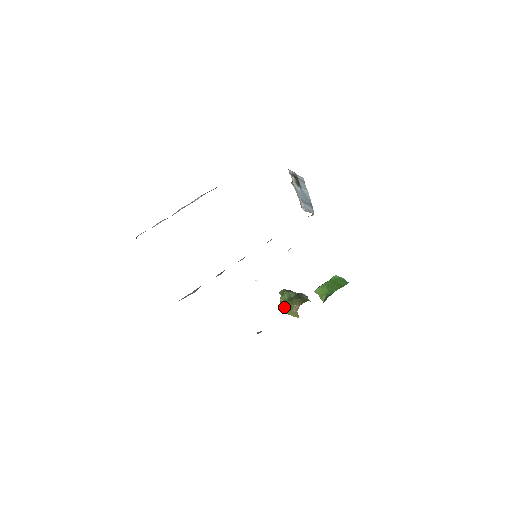
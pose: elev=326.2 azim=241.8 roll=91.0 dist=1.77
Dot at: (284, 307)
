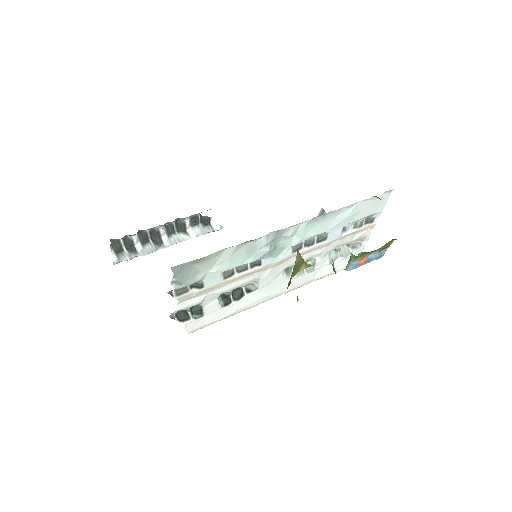
Dot at: (290, 281)
